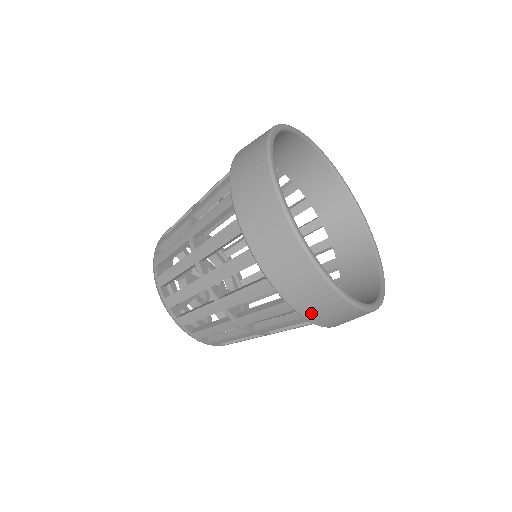
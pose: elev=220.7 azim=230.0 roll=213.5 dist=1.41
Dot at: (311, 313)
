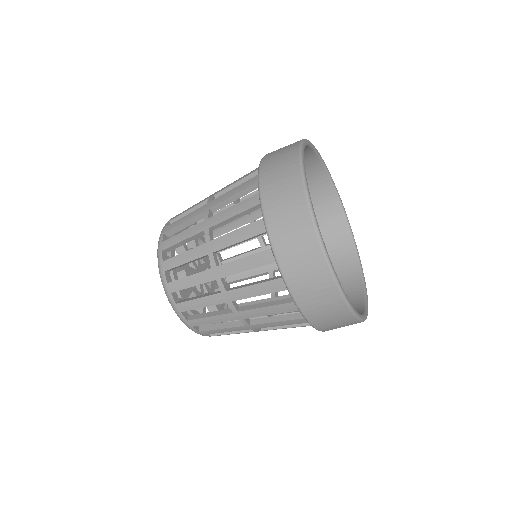
Dot at: occluded
